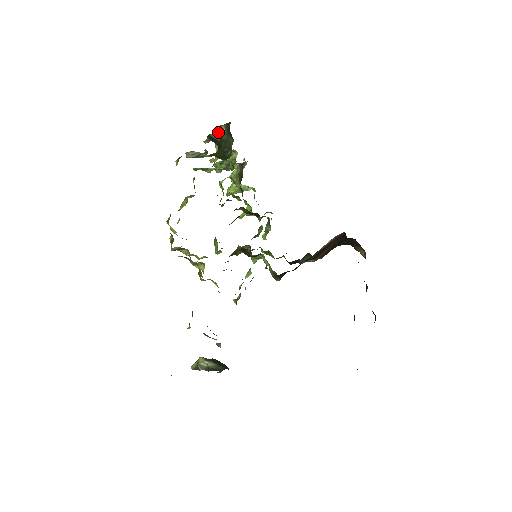
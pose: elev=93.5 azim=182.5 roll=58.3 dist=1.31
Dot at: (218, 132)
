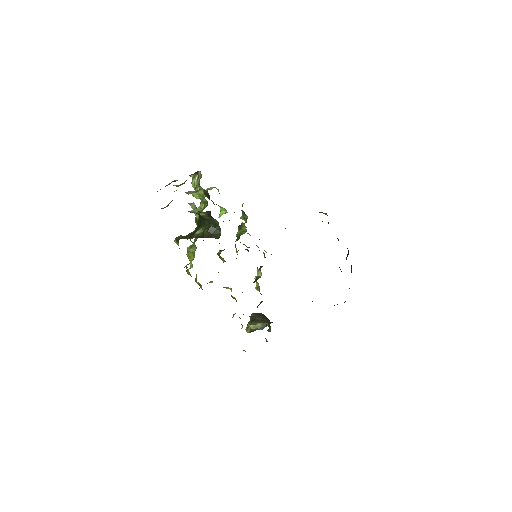
Dot at: (195, 209)
